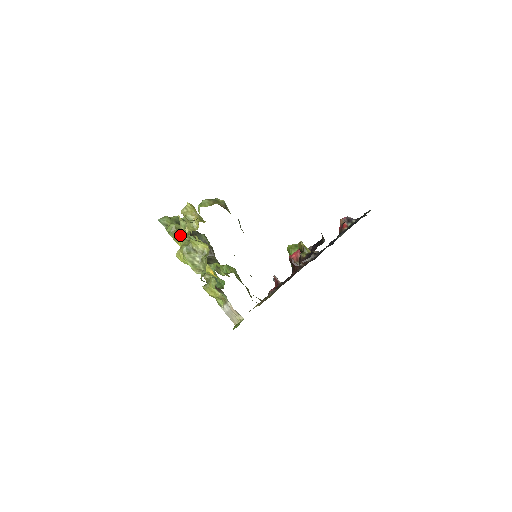
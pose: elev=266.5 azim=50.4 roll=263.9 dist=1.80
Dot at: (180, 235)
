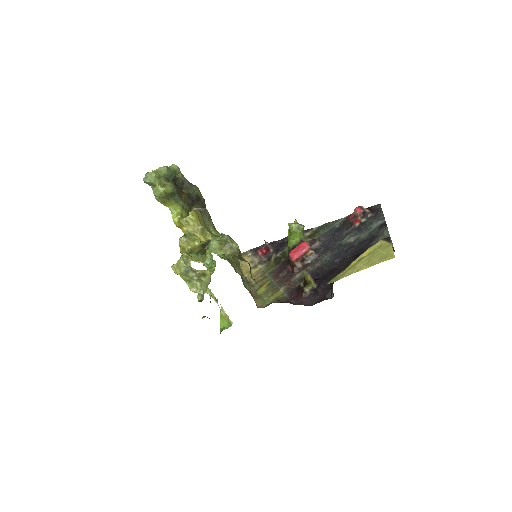
Dot at: (169, 198)
